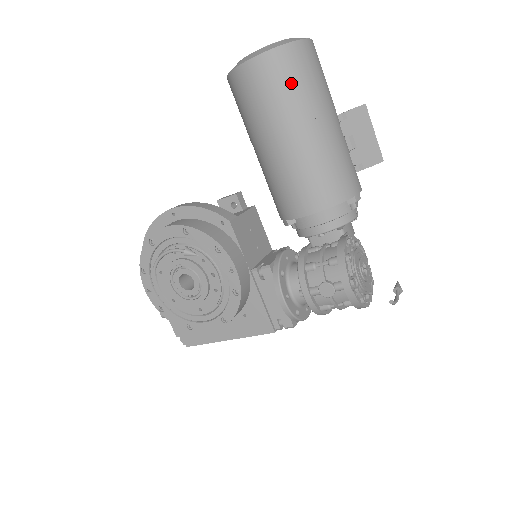
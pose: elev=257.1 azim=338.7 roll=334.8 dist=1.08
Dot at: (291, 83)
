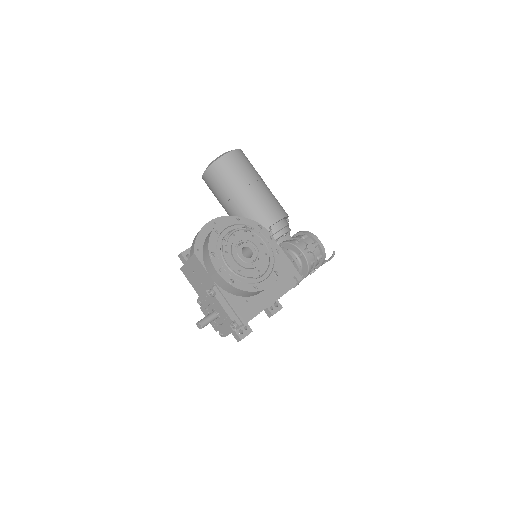
Dot at: (250, 163)
